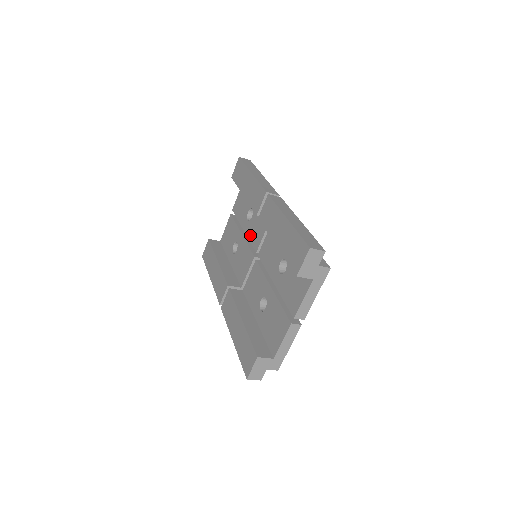
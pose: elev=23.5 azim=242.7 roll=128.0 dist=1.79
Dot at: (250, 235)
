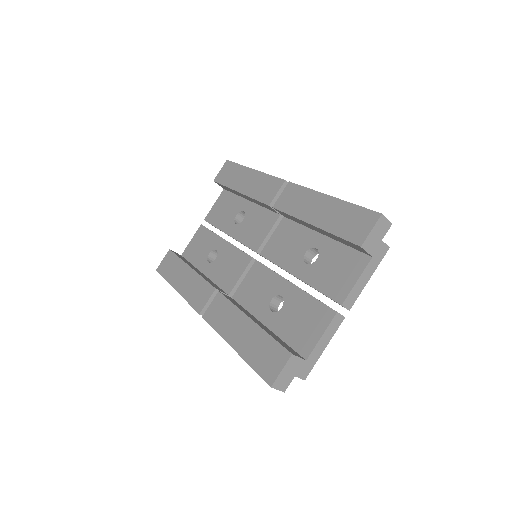
Dot at: (242, 237)
